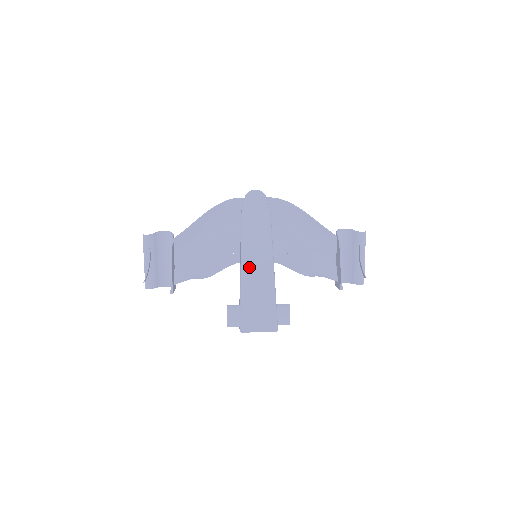
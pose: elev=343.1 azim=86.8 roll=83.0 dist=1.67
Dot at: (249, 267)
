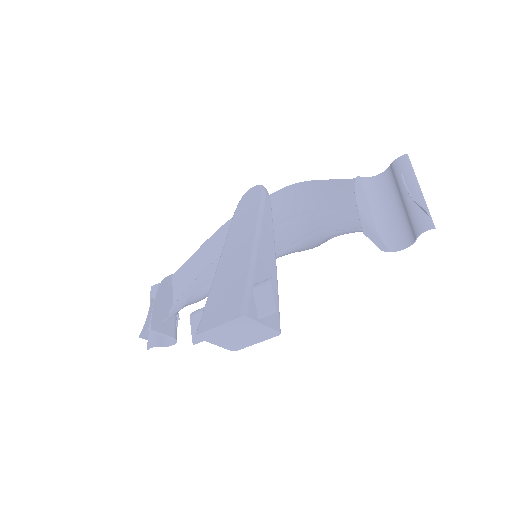
Dot at: (226, 256)
